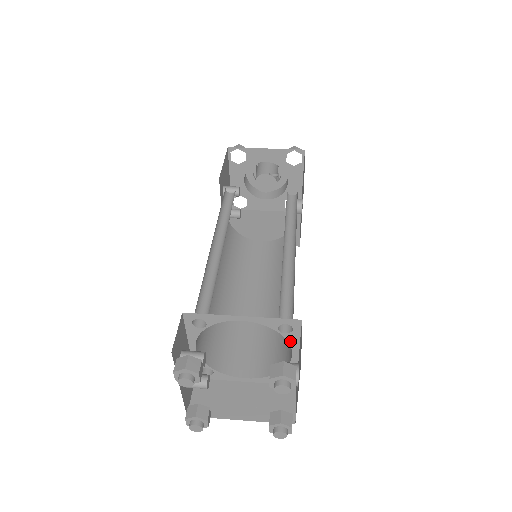
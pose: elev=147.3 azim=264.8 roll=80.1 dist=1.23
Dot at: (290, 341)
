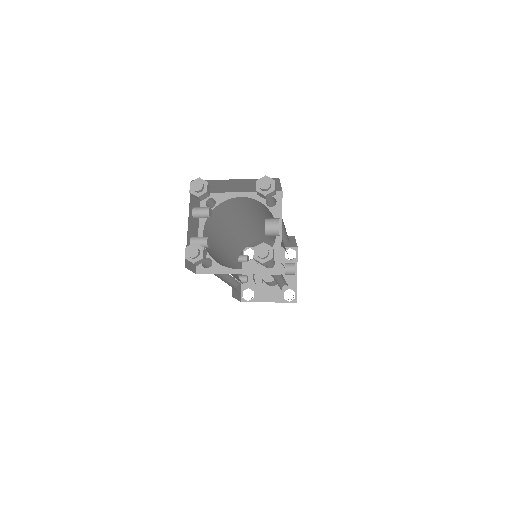
Dot at: (275, 216)
